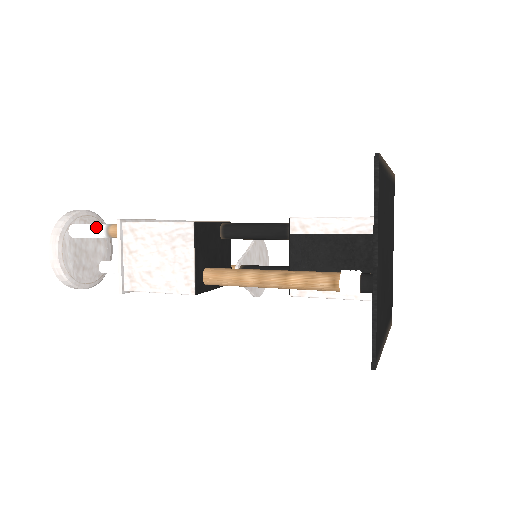
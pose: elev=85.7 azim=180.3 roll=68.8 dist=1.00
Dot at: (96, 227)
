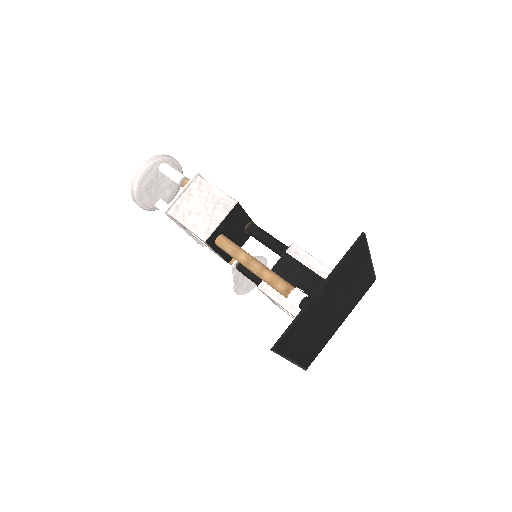
Dot at: (178, 173)
